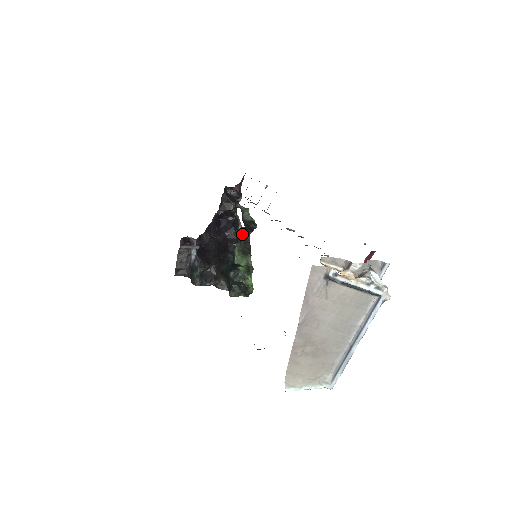
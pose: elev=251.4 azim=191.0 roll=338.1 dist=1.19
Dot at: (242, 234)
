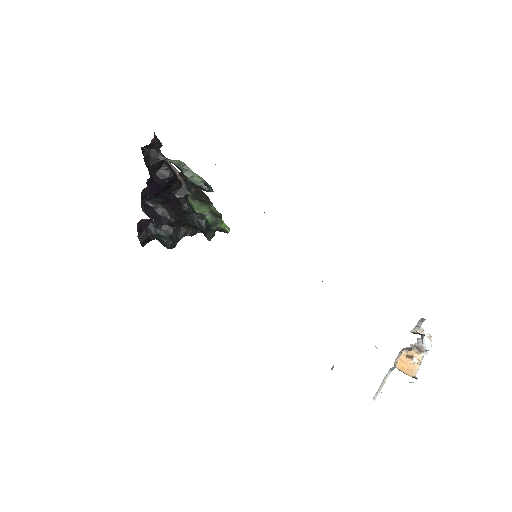
Dot at: (186, 181)
